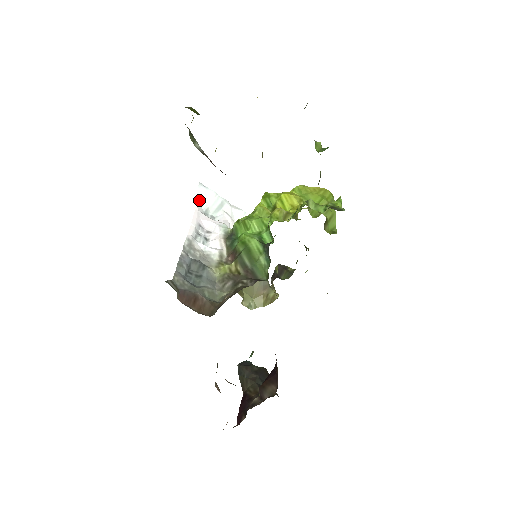
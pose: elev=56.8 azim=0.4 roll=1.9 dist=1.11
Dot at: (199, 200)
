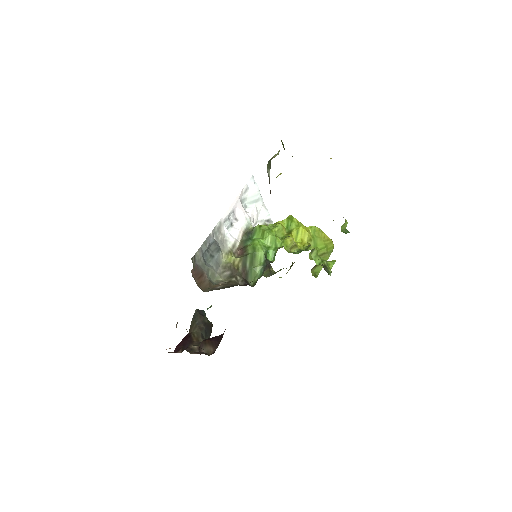
Dot at: (244, 189)
